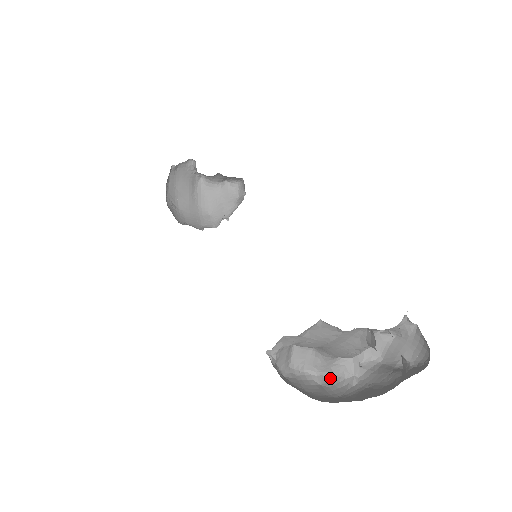
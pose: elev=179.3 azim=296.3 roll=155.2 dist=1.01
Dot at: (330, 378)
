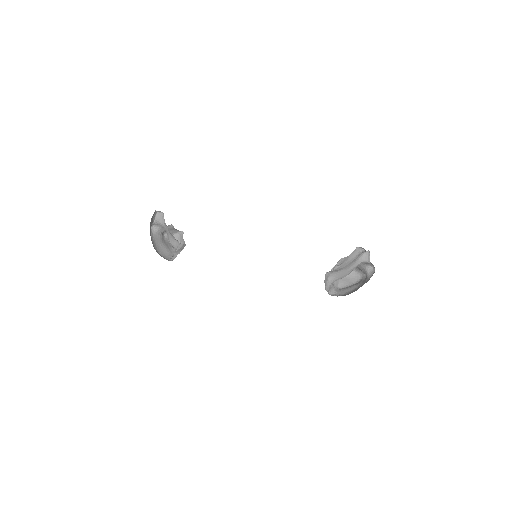
Dot at: (331, 295)
